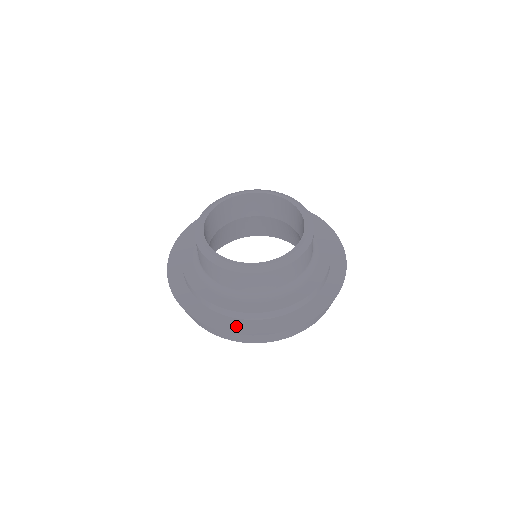
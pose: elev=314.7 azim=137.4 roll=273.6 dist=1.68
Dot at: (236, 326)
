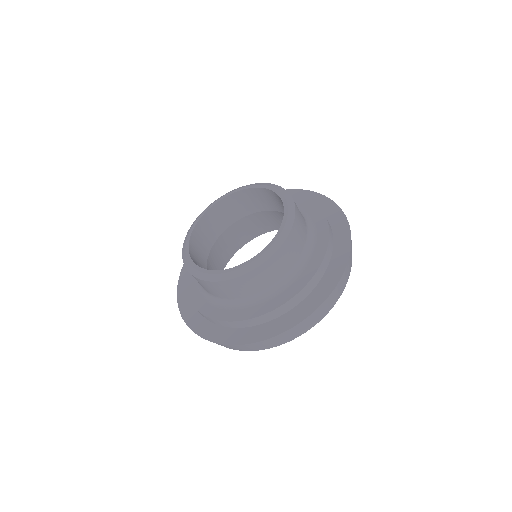
Dot at: (233, 336)
